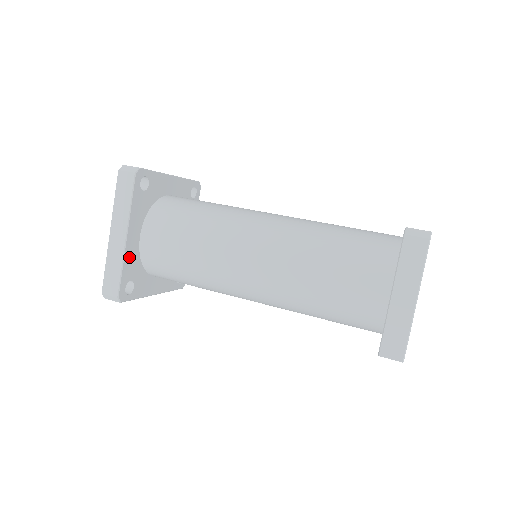
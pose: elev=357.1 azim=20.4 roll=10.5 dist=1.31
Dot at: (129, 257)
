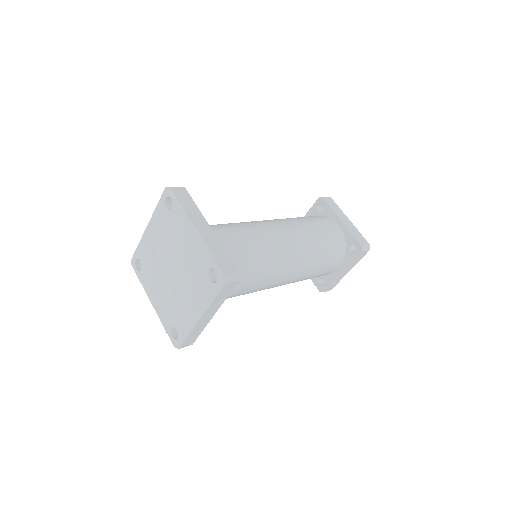
Dot at: occluded
